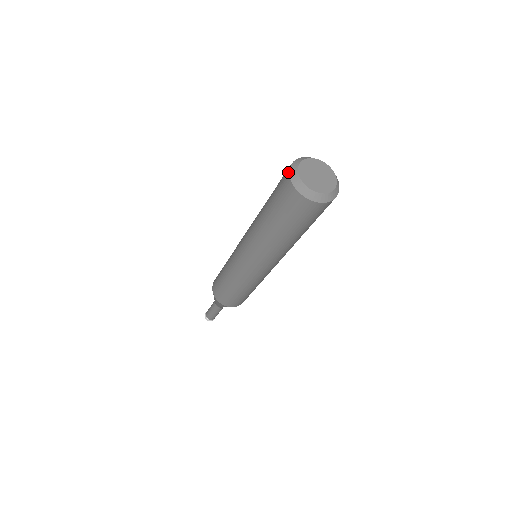
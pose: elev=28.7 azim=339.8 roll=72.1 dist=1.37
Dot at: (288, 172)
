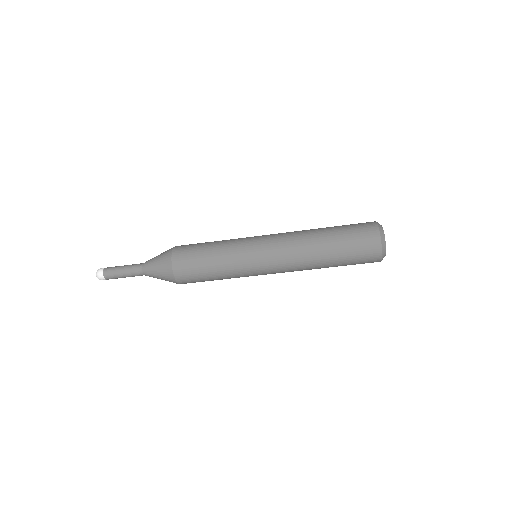
Dot at: (377, 227)
